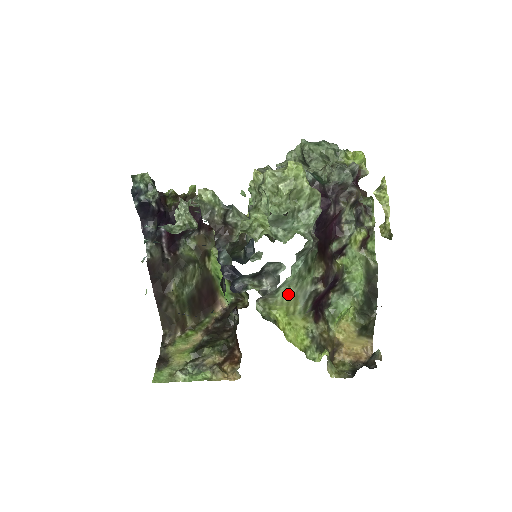
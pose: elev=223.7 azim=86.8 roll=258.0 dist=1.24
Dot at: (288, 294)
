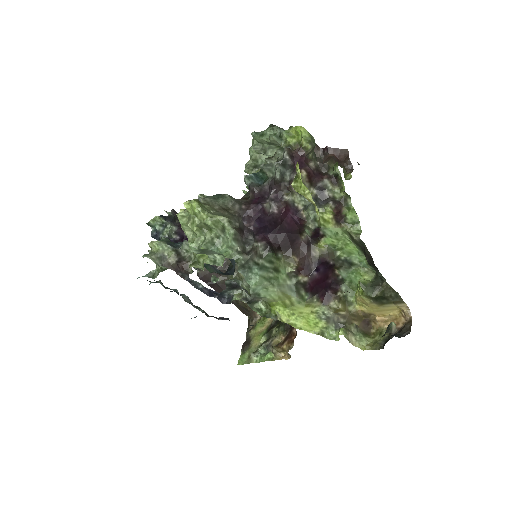
Dot at: (273, 293)
